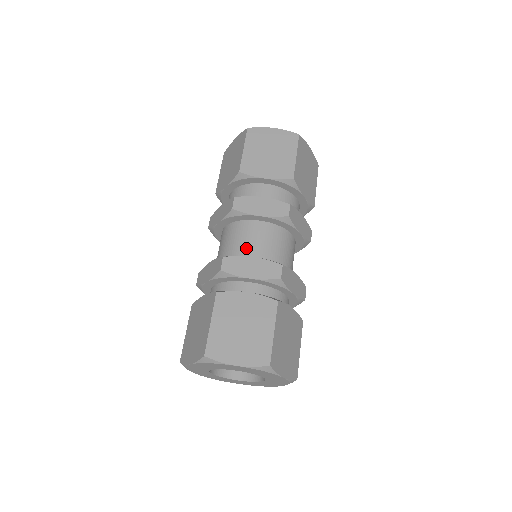
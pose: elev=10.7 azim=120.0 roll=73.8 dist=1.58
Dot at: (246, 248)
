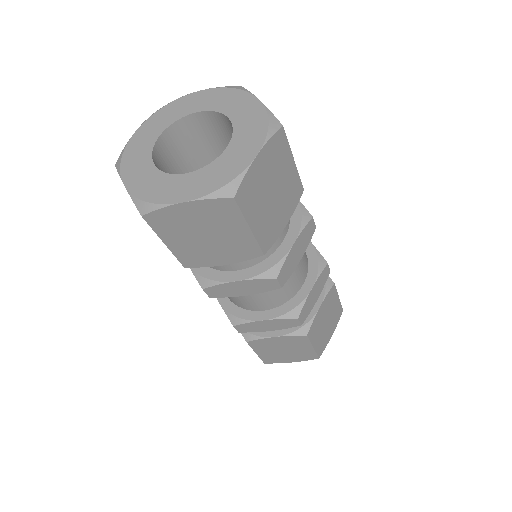
Dot at: (249, 305)
